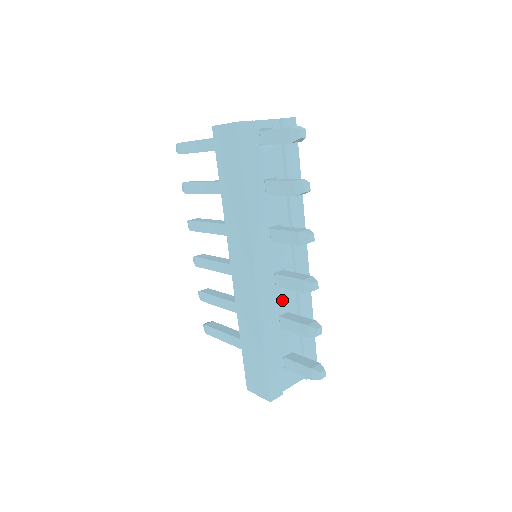
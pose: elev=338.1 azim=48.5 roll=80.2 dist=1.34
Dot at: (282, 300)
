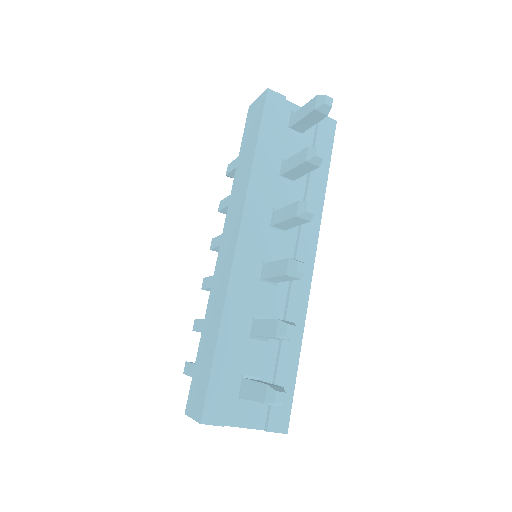
Dot at: (264, 299)
